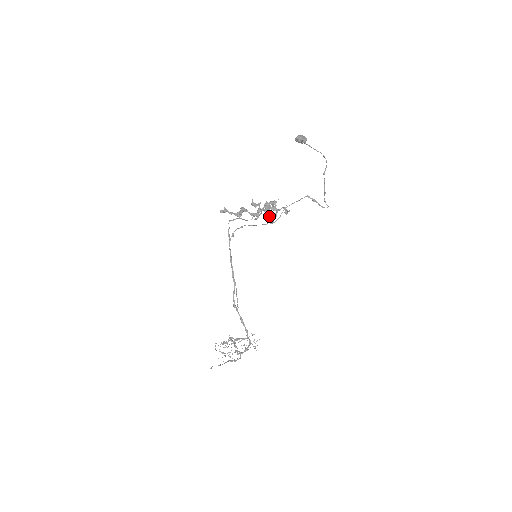
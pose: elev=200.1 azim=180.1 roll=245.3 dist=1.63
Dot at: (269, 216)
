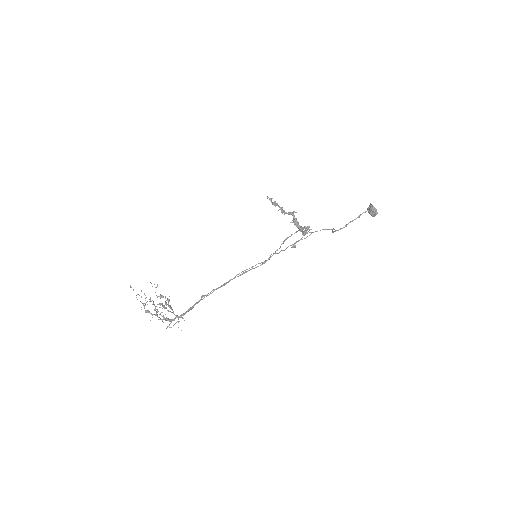
Dot at: (292, 222)
